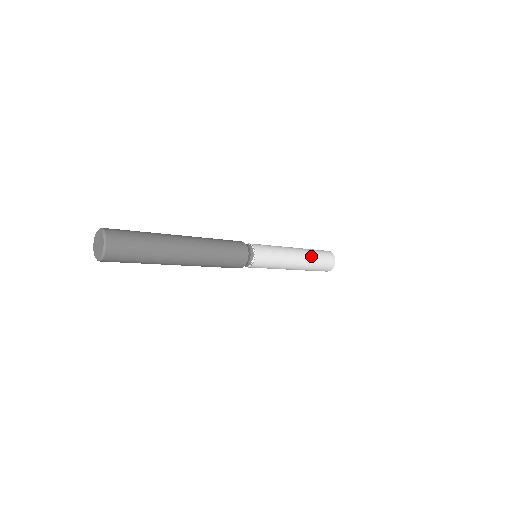
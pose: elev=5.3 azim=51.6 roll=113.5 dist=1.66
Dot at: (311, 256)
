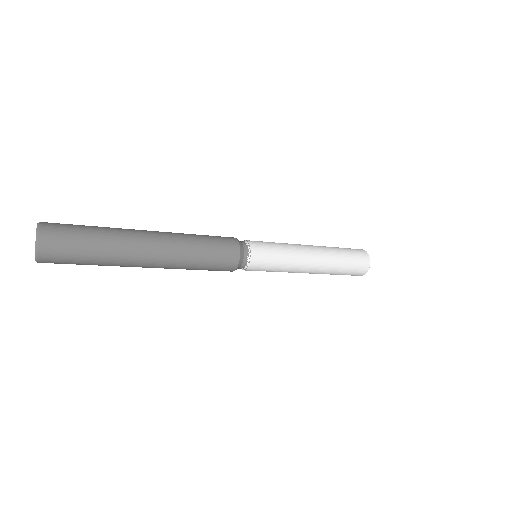
Dot at: (334, 260)
